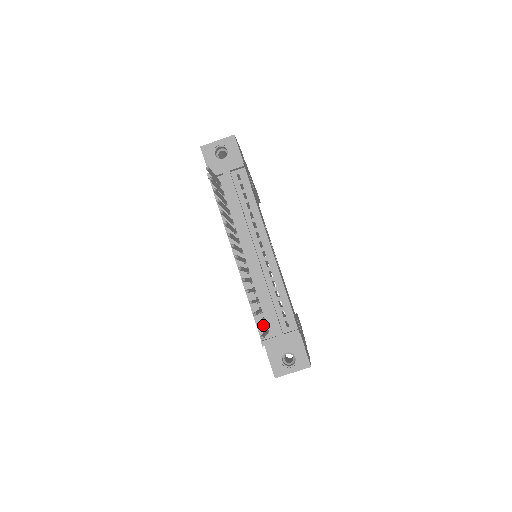
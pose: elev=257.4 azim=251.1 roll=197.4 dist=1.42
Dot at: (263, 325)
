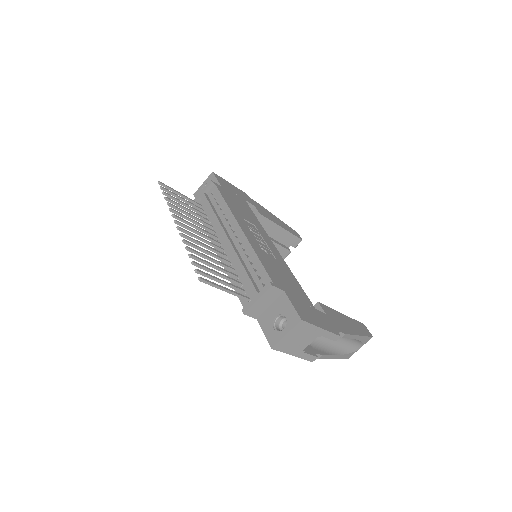
Dot at: occluded
